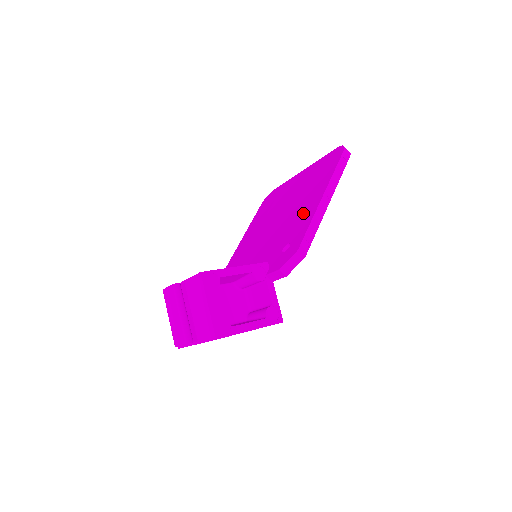
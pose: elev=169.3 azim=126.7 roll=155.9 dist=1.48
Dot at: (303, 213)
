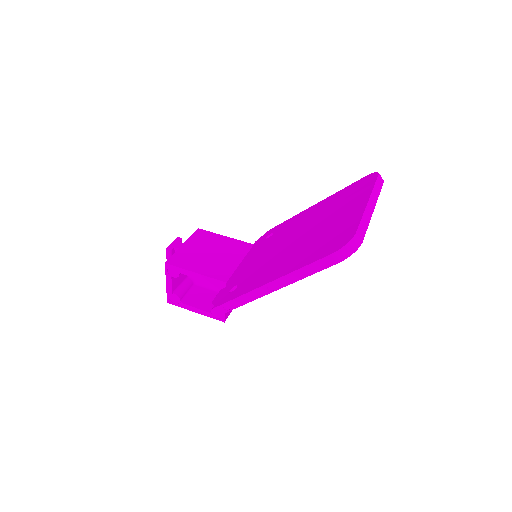
Dot at: (265, 274)
